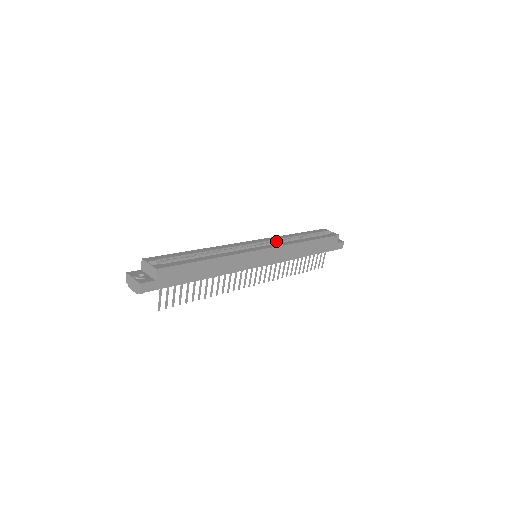
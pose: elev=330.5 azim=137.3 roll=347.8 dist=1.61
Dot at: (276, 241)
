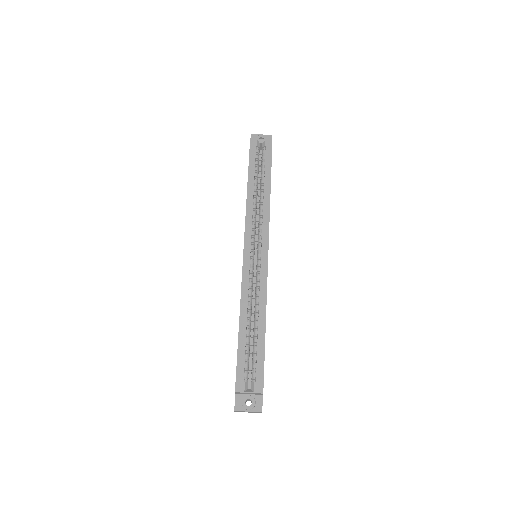
Dot at: (254, 221)
